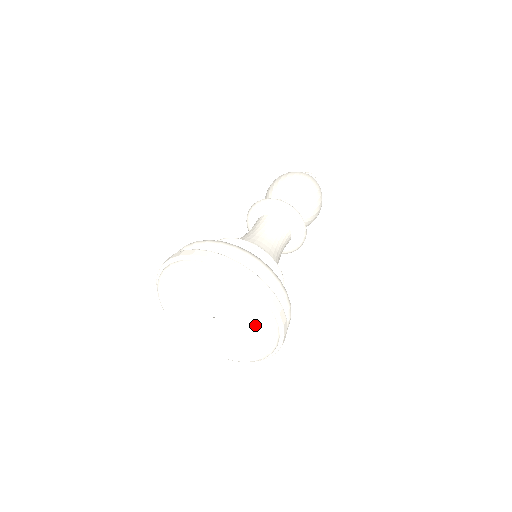
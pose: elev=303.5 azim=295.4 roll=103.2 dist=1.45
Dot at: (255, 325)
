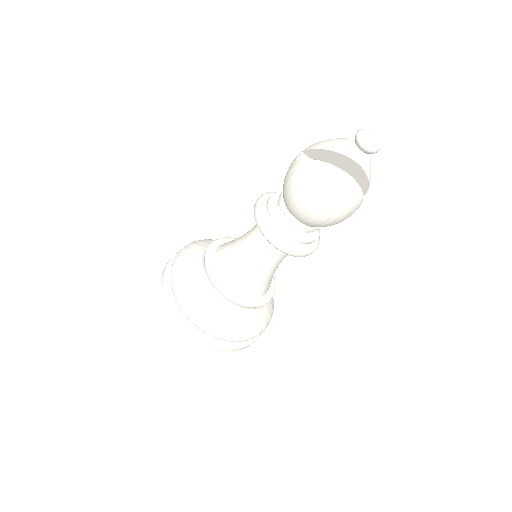
Dot at: occluded
